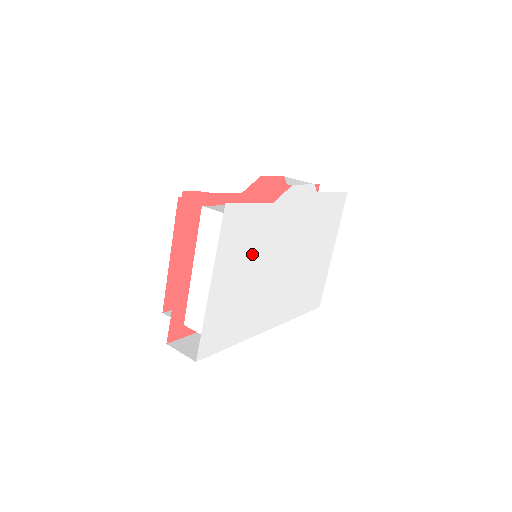
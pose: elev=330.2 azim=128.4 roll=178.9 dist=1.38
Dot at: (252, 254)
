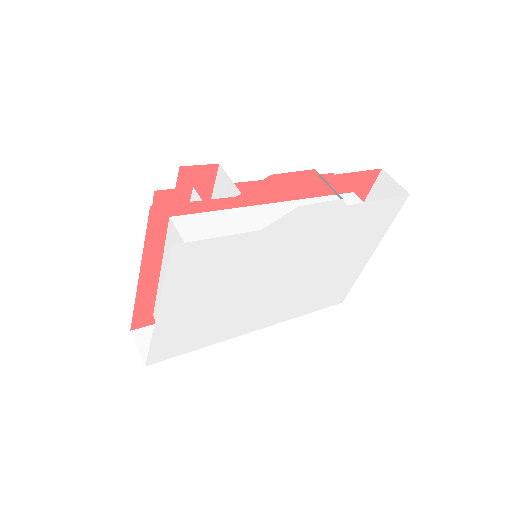
Dot at: (225, 279)
